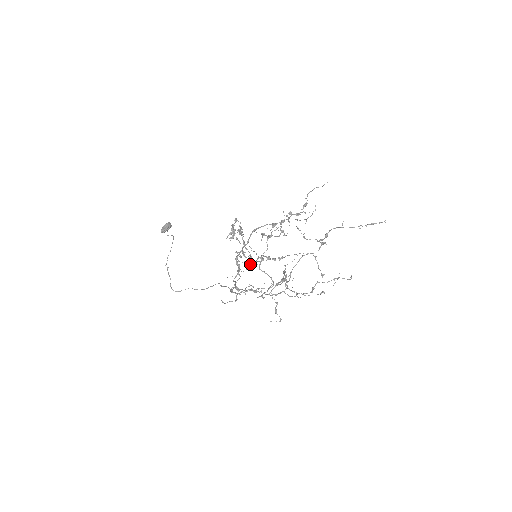
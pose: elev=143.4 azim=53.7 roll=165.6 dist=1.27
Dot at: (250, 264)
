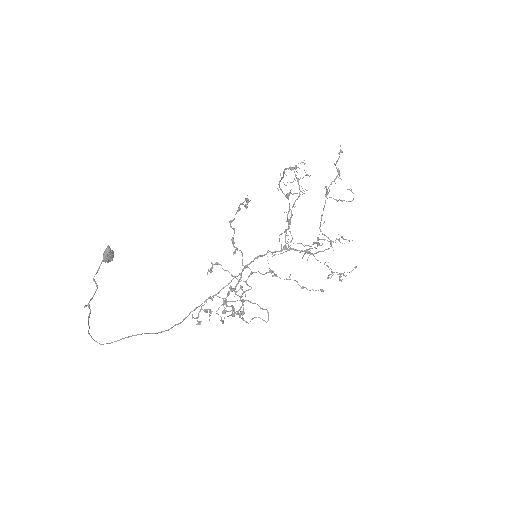
Dot at: (225, 310)
